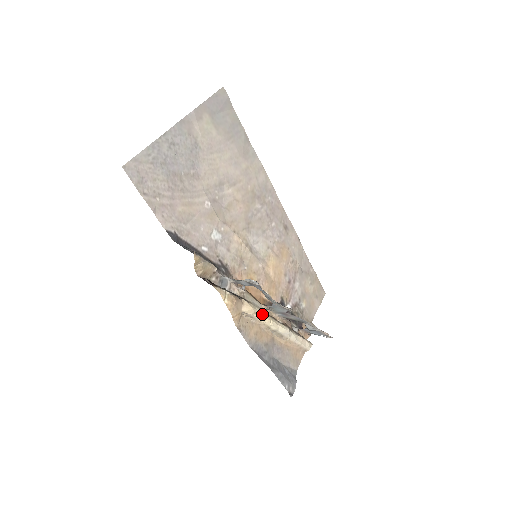
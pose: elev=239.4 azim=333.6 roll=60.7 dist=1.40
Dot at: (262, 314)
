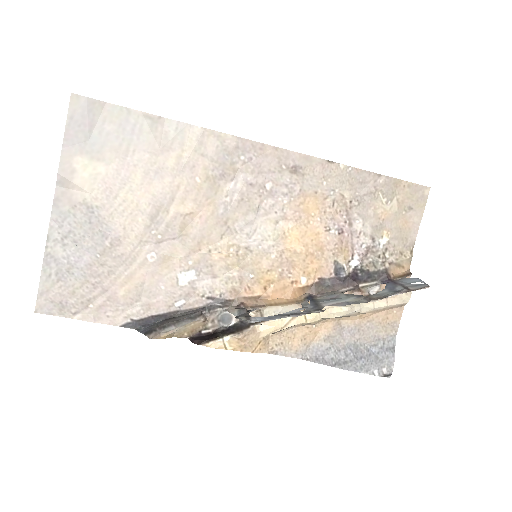
Dot at: (298, 317)
